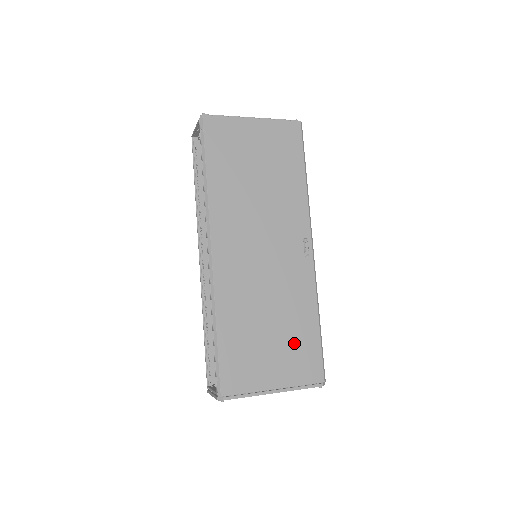
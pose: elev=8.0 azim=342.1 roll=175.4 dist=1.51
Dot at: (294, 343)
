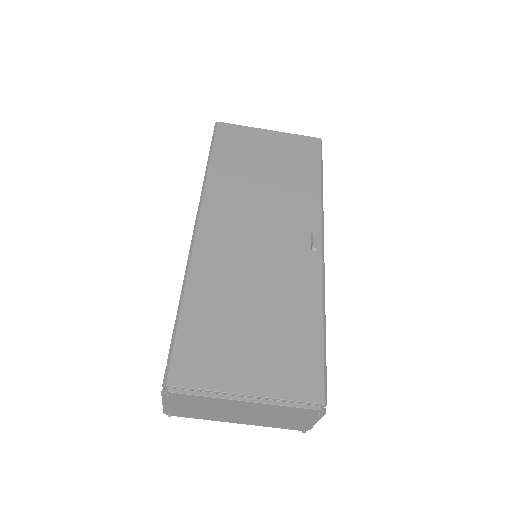
Dot at: (284, 342)
